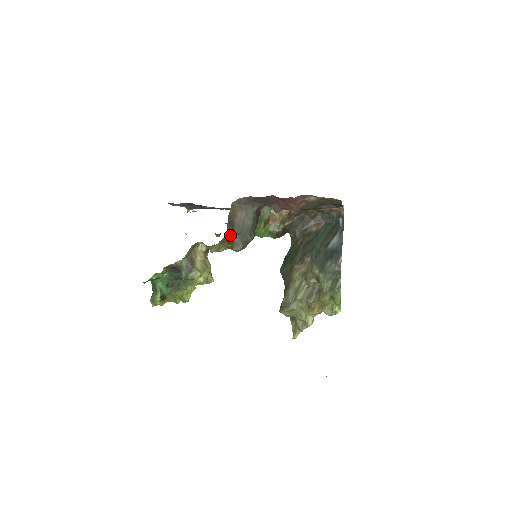
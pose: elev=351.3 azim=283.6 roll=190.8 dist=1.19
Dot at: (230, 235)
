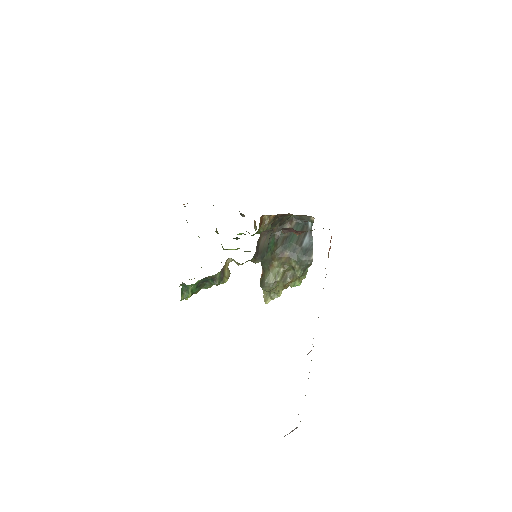
Dot at: (256, 255)
